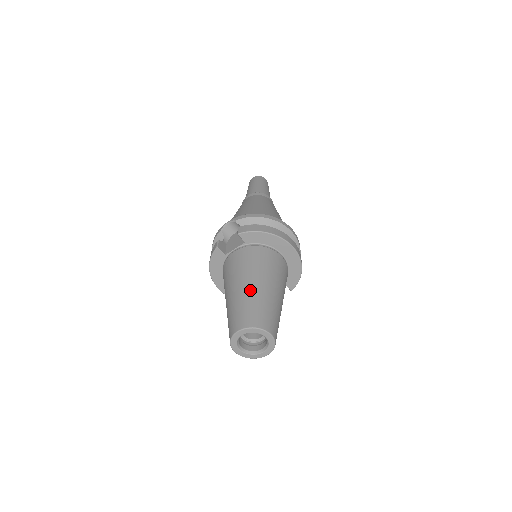
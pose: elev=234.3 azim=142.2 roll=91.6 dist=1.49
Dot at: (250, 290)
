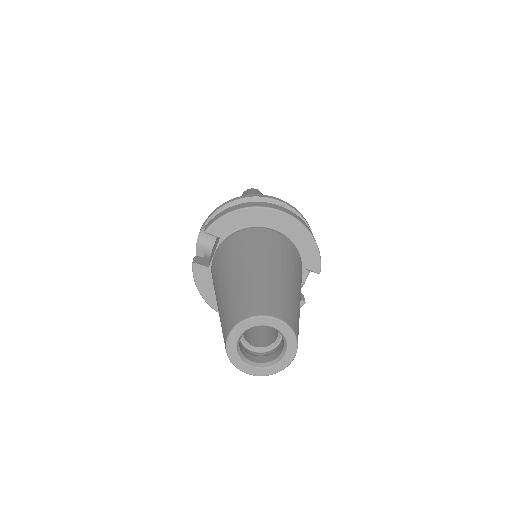
Dot at: (233, 280)
